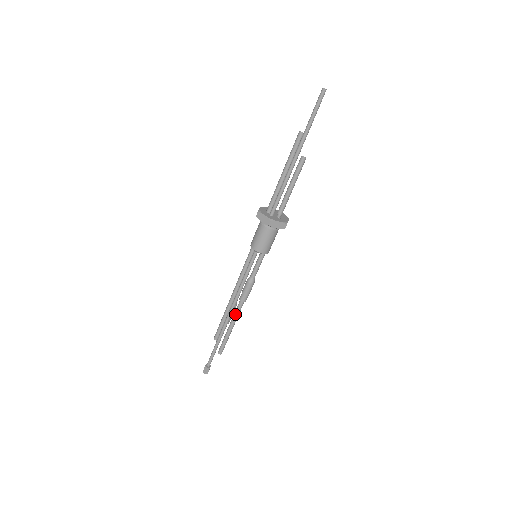
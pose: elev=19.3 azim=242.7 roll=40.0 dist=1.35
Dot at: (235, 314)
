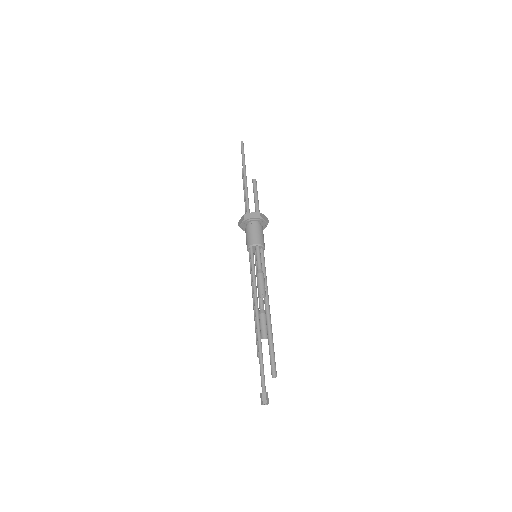
Dot at: (266, 319)
